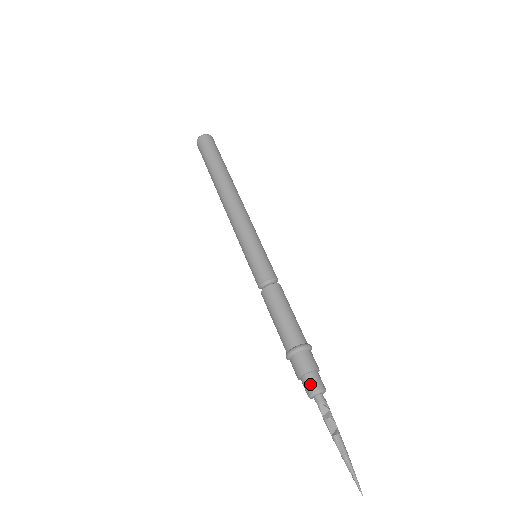
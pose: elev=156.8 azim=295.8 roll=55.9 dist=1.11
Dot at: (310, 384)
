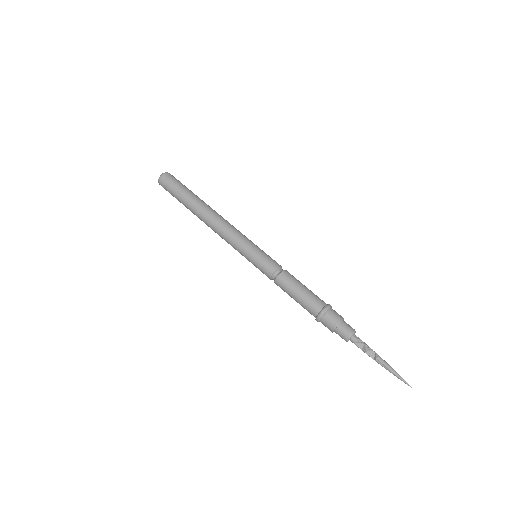
Dot at: (342, 334)
